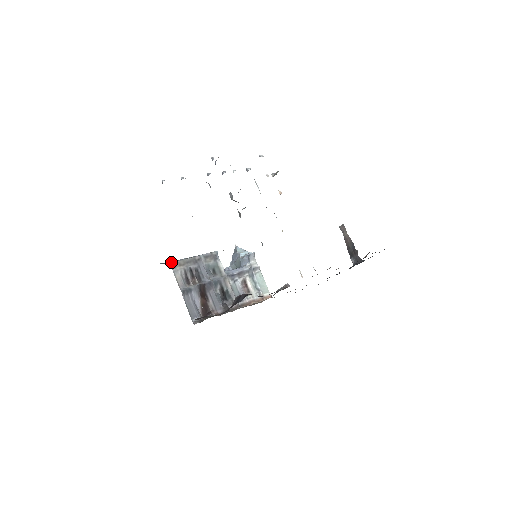
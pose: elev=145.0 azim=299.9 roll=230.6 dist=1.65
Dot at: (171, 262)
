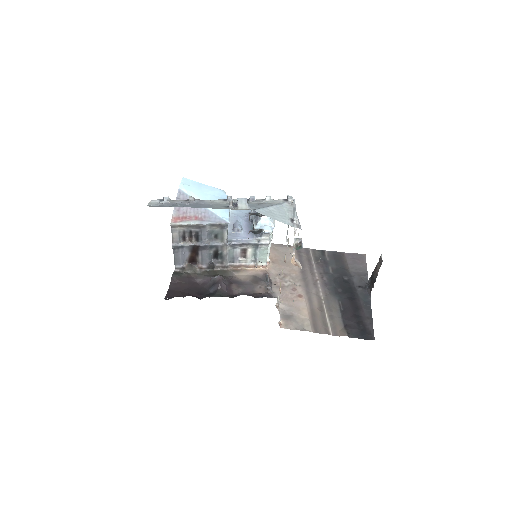
Dot at: (171, 224)
